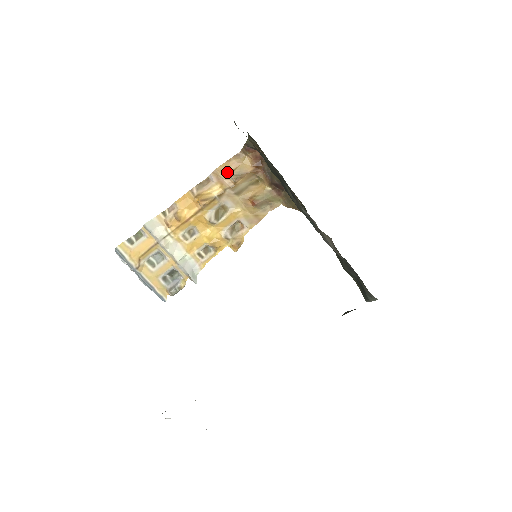
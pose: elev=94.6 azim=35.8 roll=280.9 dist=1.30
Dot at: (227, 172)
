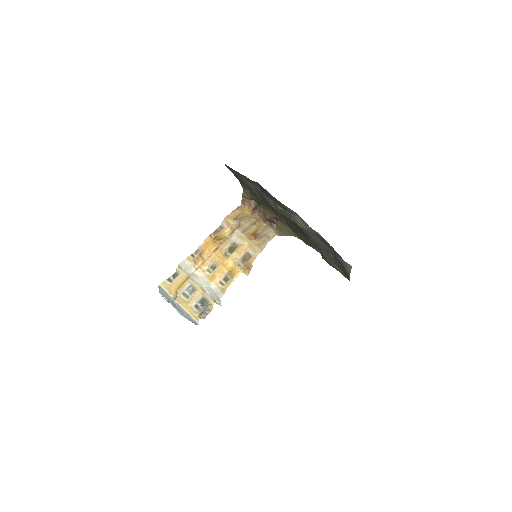
Dot at: (233, 219)
